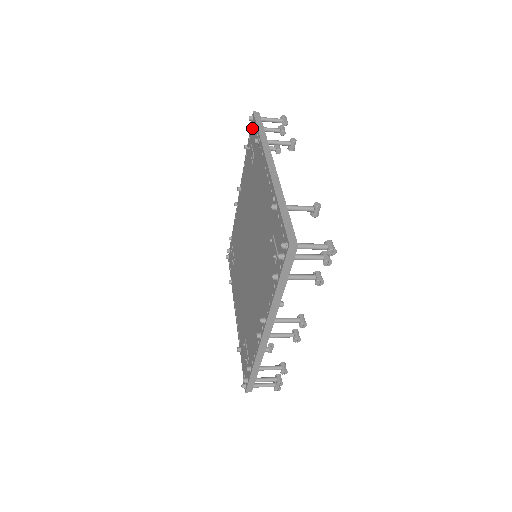
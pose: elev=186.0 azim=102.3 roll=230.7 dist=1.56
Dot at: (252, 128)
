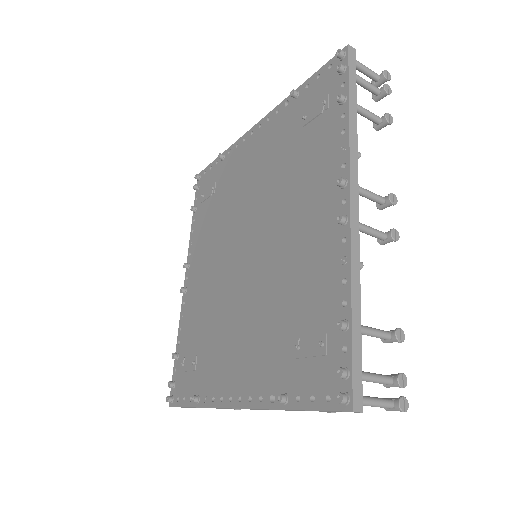
Dot at: (201, 181)
